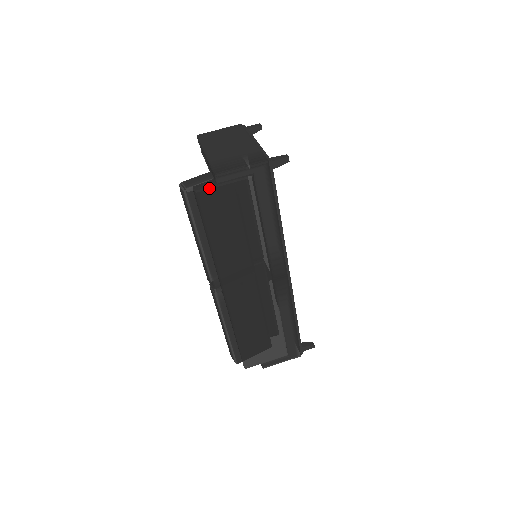
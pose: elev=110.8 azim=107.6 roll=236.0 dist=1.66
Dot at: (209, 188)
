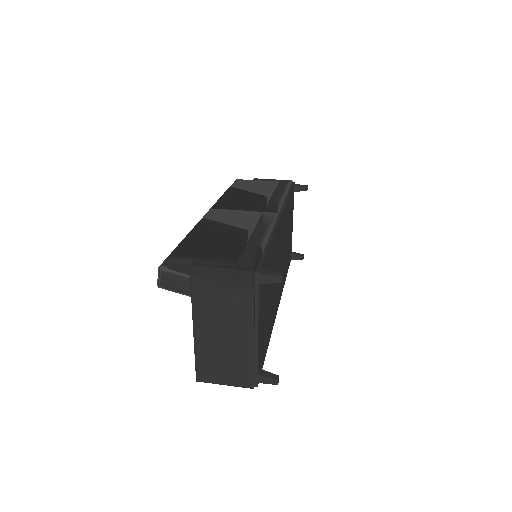
Dot at: (246, 180)
